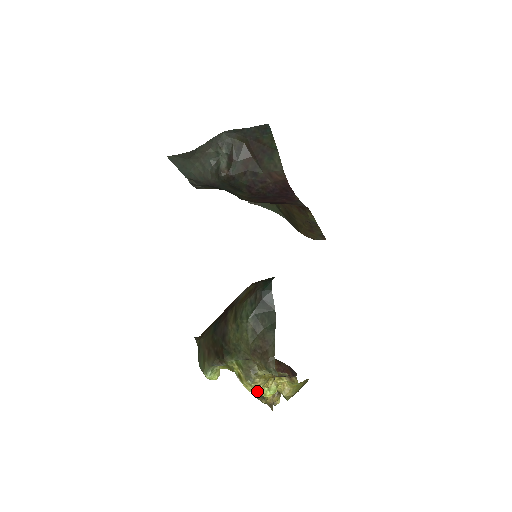
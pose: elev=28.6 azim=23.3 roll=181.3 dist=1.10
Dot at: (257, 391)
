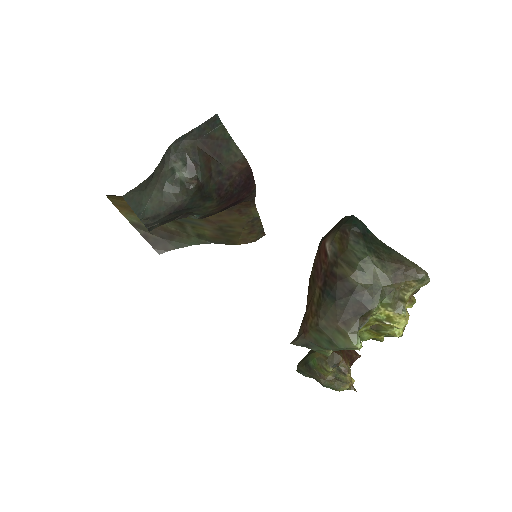
Dot at: (406, 323)
